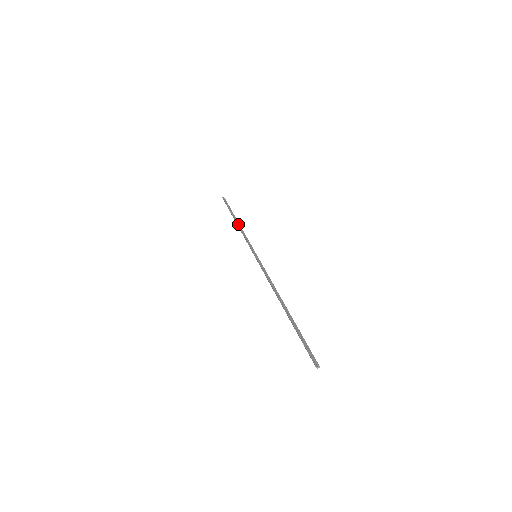
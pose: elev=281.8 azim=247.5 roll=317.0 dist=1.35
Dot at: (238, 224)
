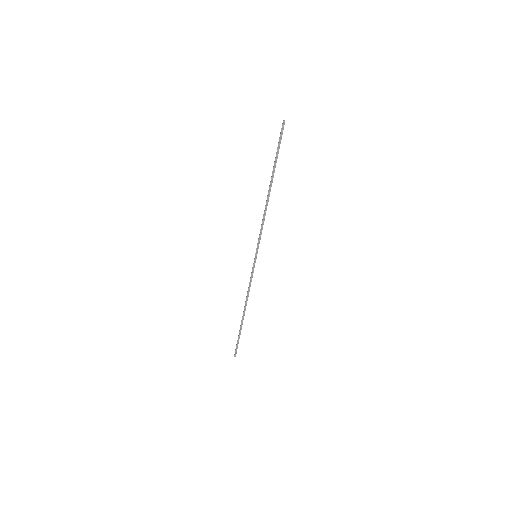
Dot at: (268, 199)
